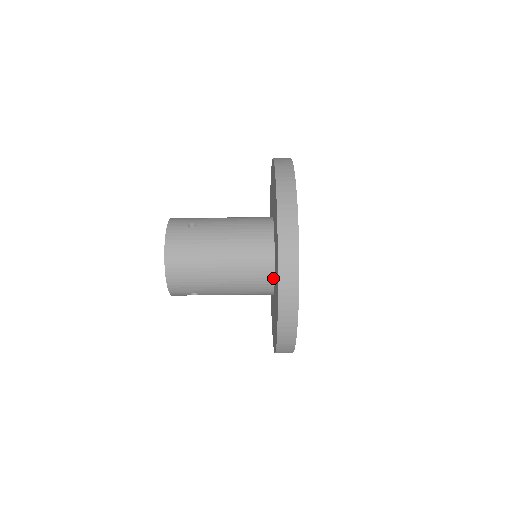
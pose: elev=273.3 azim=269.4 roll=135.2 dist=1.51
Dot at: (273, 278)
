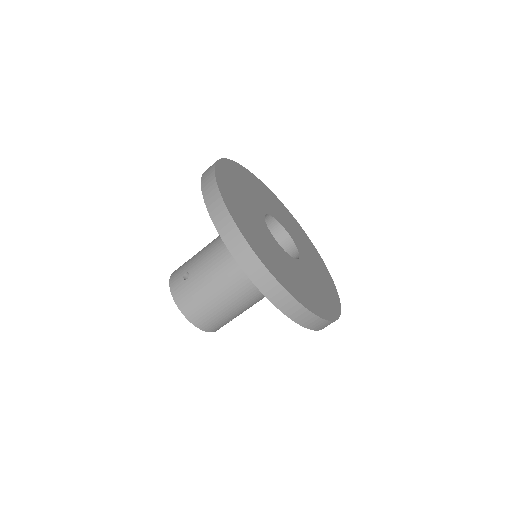
Dot at: occluded
